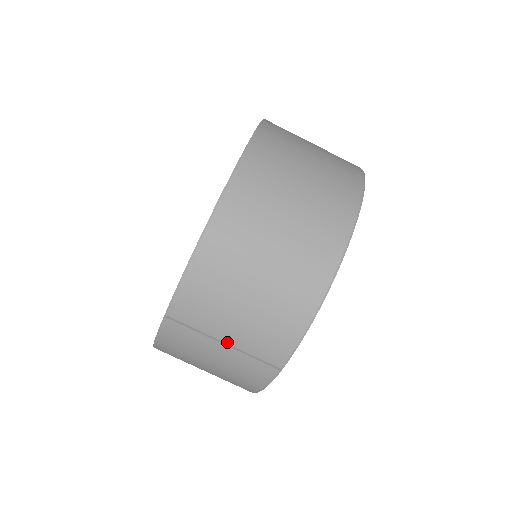
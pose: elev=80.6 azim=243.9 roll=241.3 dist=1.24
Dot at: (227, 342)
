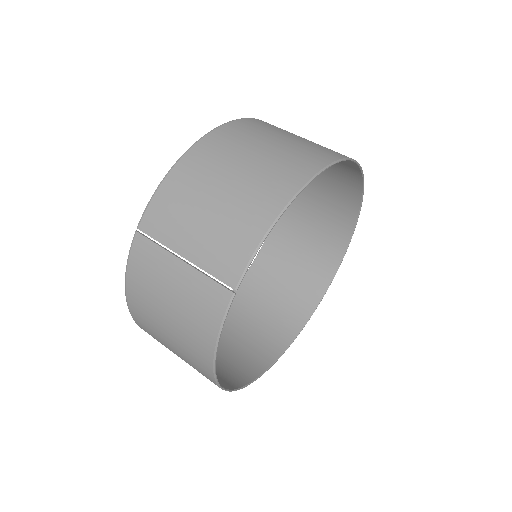
Dot at: (186, 257)
